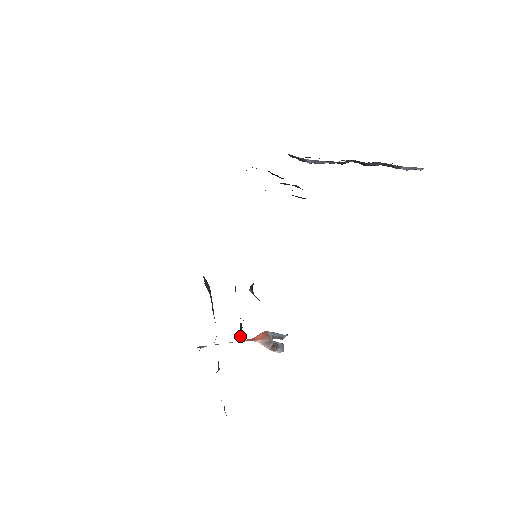
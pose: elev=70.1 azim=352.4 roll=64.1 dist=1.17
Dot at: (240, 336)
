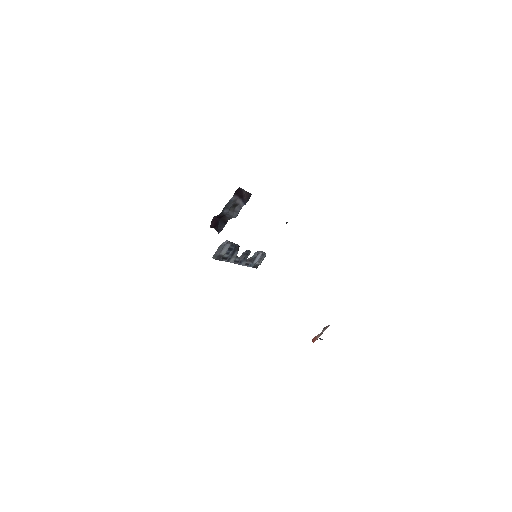
Dot at: occluded
